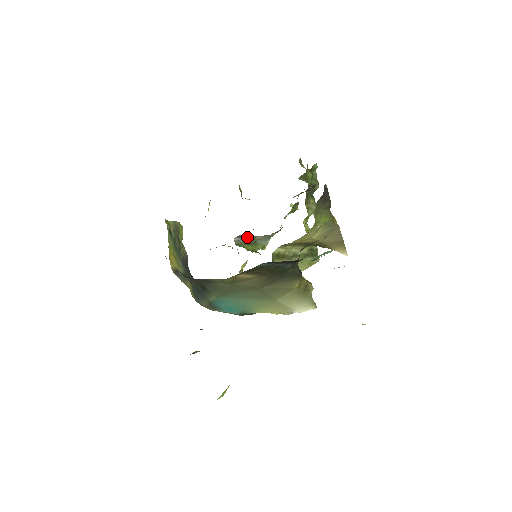
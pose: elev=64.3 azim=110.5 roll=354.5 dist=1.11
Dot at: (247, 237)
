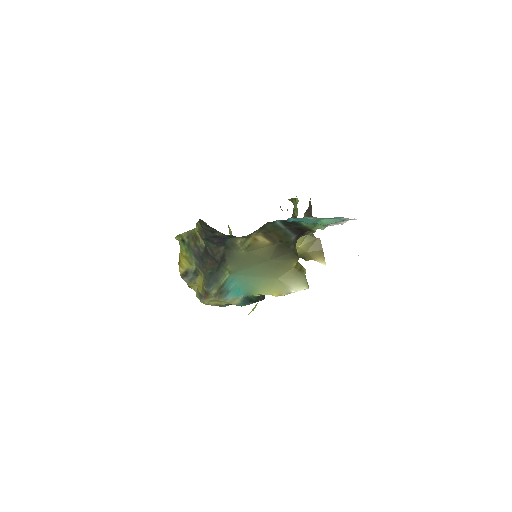
Dot at: occluded
